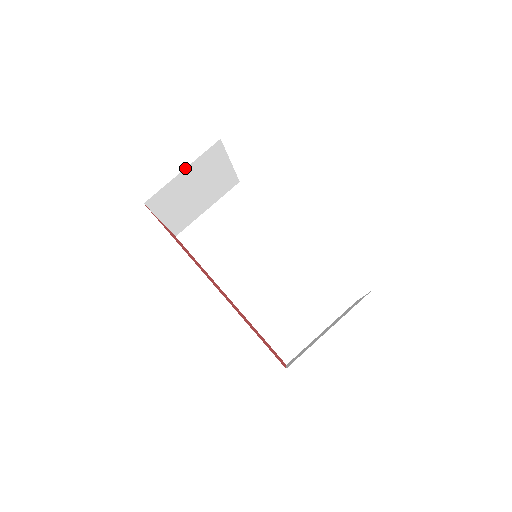
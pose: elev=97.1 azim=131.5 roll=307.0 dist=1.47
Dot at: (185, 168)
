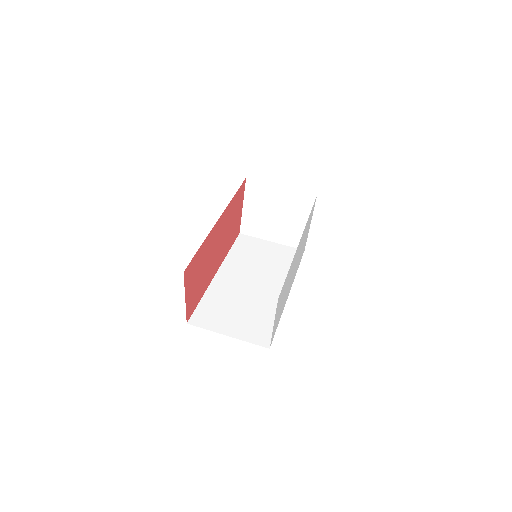
Dot at: (284, 187)
